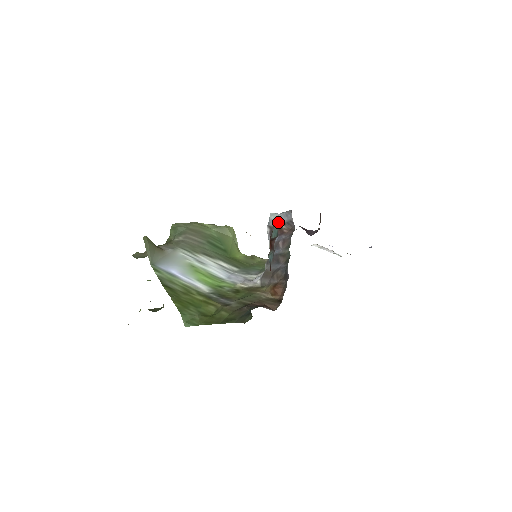
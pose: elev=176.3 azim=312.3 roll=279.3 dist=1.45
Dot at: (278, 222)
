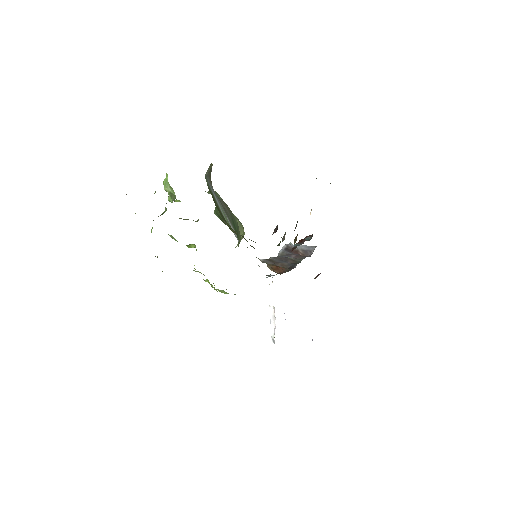
Dot at: (296, 248)
